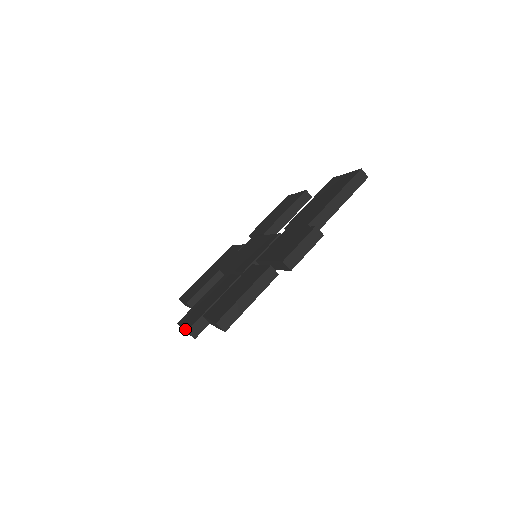
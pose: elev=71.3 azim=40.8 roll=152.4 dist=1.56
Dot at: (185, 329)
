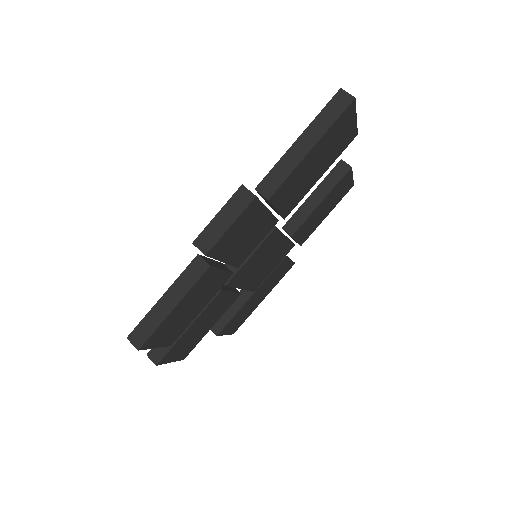
Dot at: occluded
